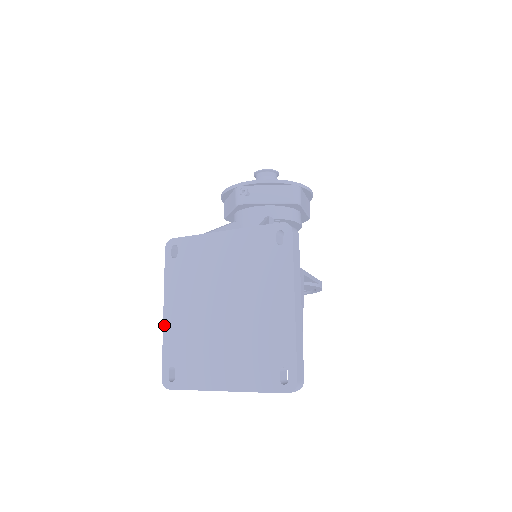
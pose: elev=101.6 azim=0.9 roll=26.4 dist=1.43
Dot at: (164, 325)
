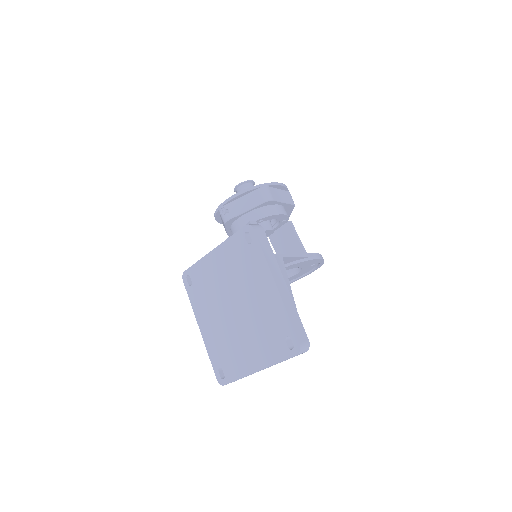
Dot at: (203, 339)
